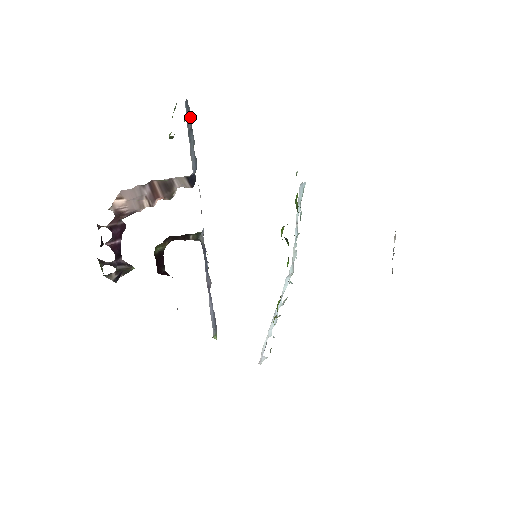
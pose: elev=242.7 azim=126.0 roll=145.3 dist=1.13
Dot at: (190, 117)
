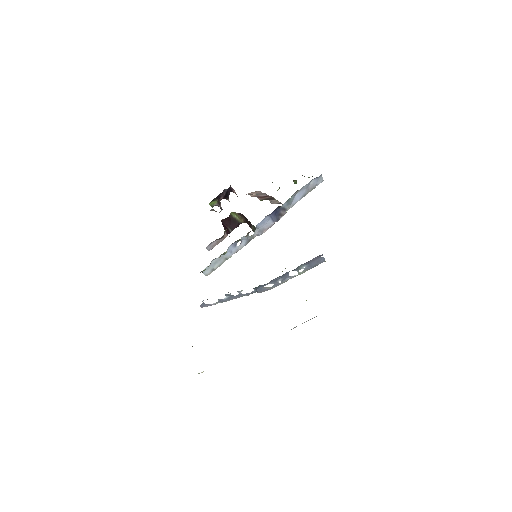
Dot at: (311, 181)
